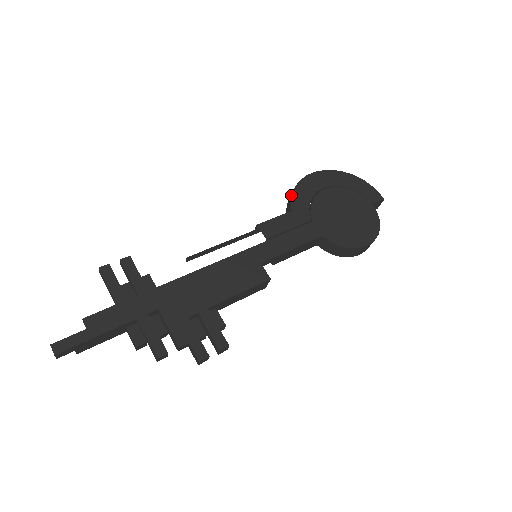
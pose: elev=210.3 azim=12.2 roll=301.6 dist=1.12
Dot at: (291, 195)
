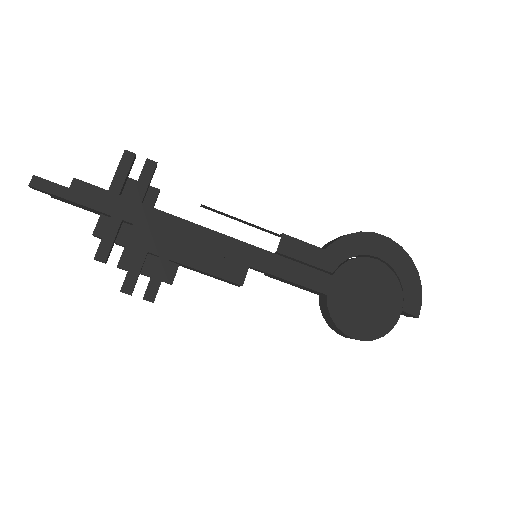
Dot at: (342, 236)
